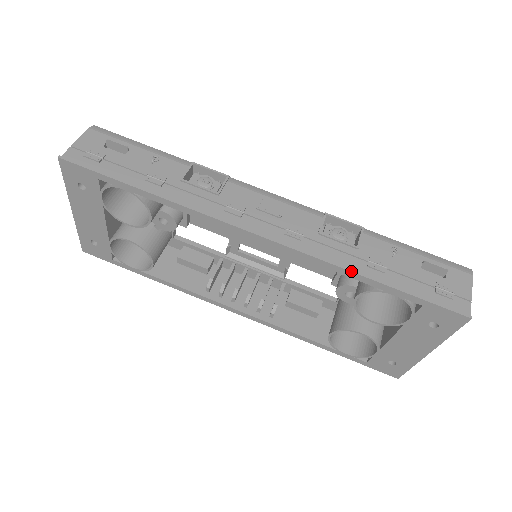
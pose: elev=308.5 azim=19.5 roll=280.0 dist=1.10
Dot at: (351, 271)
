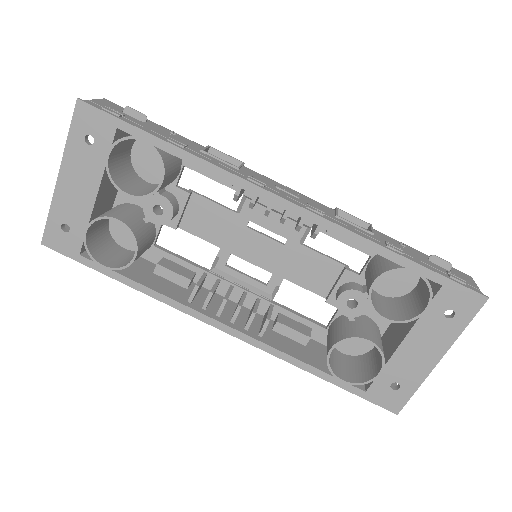
Dot at: (376, 243)
